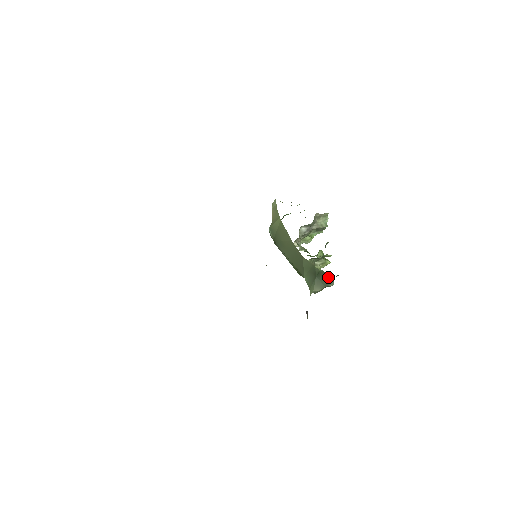
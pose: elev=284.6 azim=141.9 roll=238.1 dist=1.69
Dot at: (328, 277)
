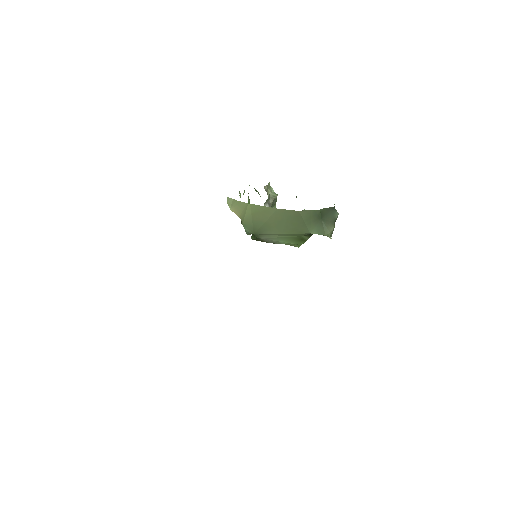
Dot at: (330, 211)
